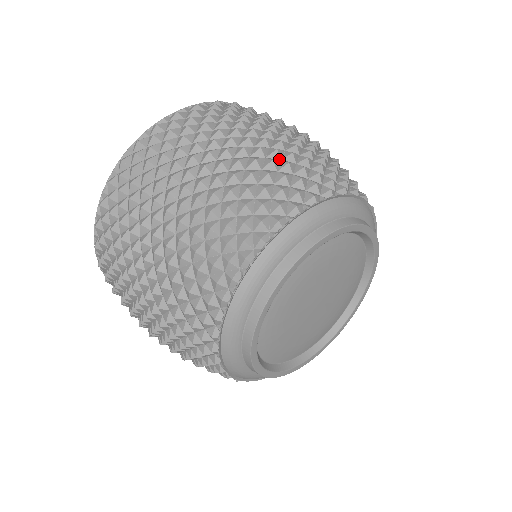
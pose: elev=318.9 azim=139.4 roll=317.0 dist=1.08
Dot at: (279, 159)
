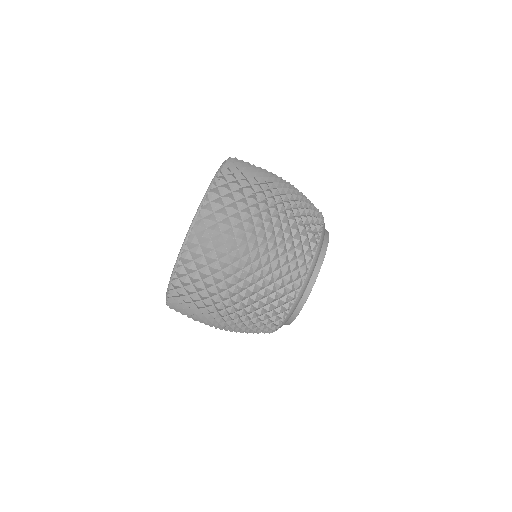
Dot at: (258, 301)
